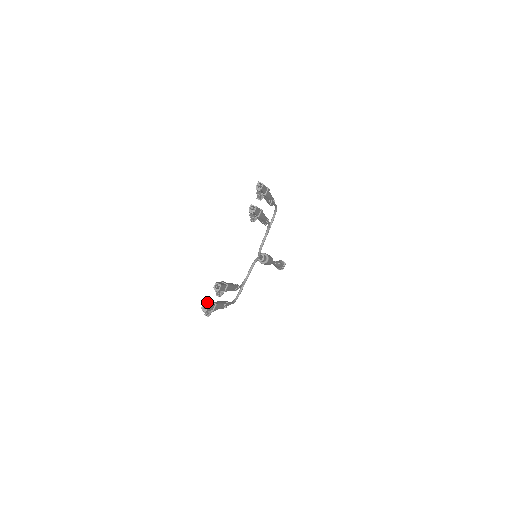
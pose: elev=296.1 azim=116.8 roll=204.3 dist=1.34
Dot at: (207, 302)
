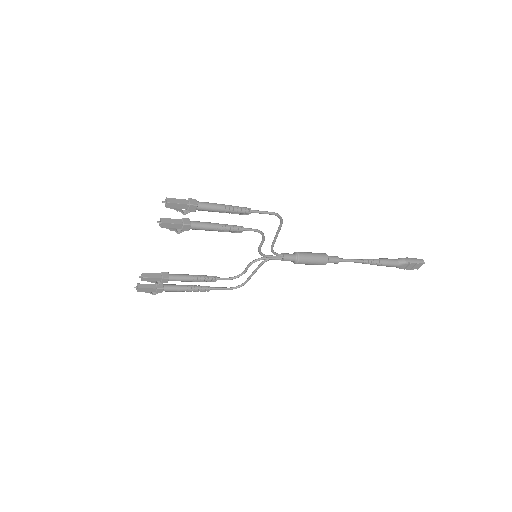
Dot at: (147, 284)
